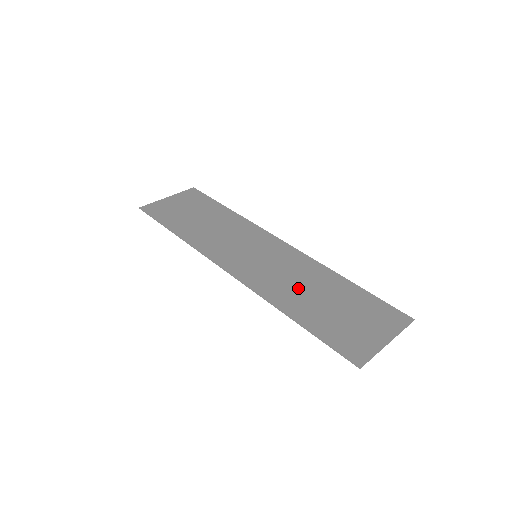
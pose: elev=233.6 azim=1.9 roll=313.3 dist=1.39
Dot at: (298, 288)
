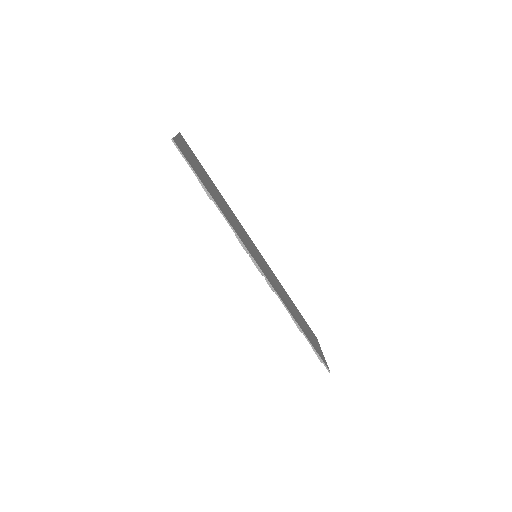
Dot at: (286, 299)
